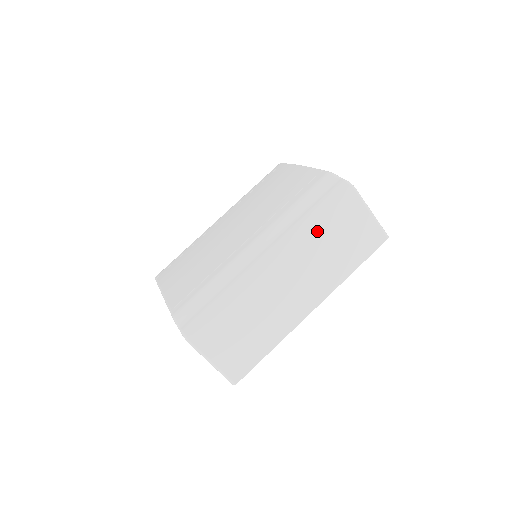
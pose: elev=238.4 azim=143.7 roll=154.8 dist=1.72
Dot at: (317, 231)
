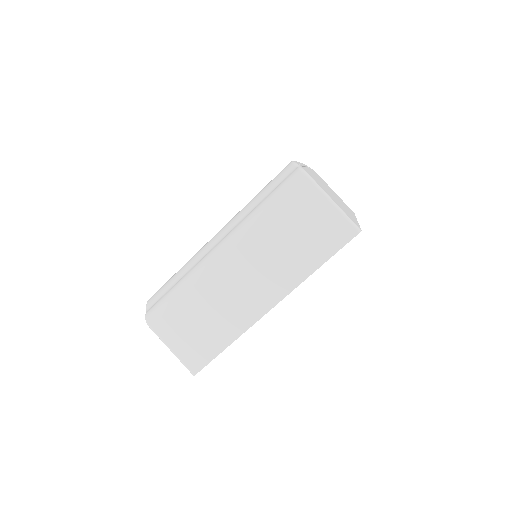
Dot at: (266, 223)
